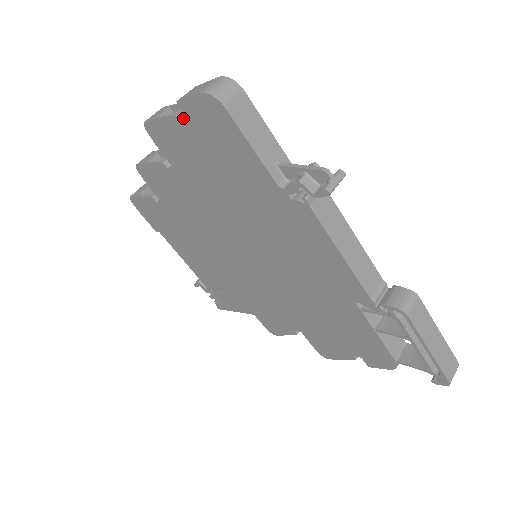
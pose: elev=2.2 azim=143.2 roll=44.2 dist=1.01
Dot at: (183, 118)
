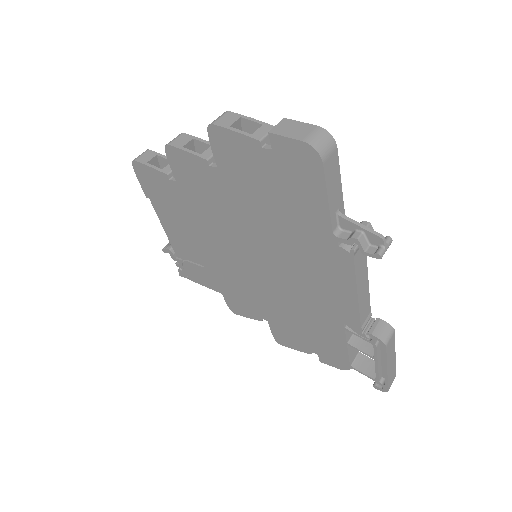
Dot at: (263, 143)
